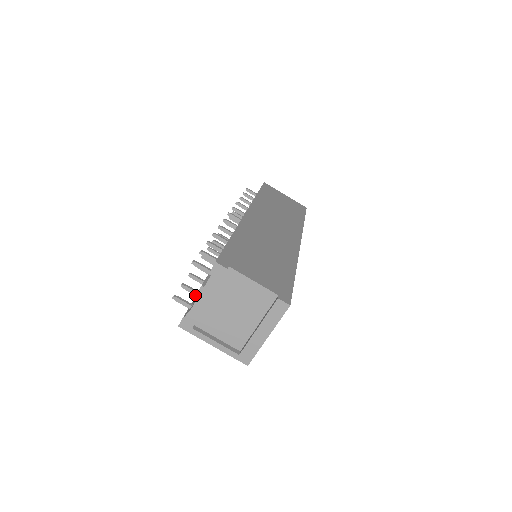
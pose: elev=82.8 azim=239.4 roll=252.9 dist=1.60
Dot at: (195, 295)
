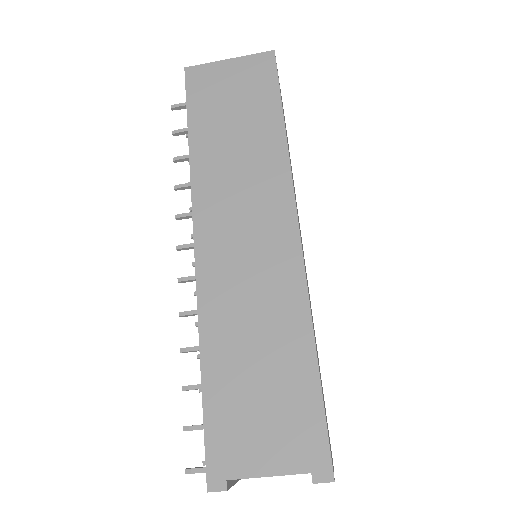
Dot at: occluded
